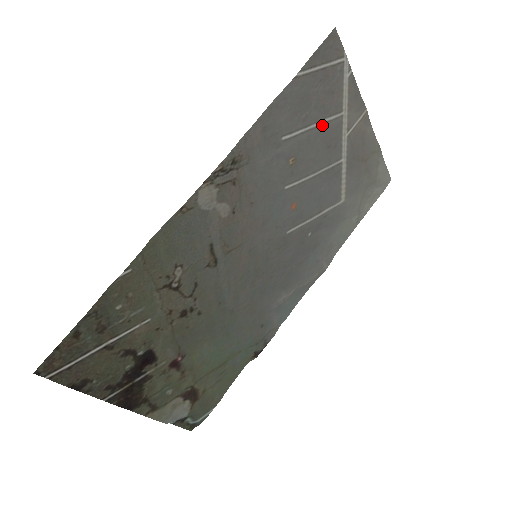
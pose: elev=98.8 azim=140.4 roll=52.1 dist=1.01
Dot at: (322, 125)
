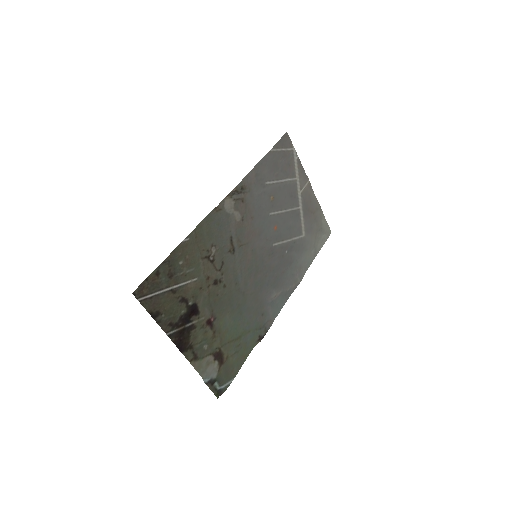
Dot at: (286, 182)
